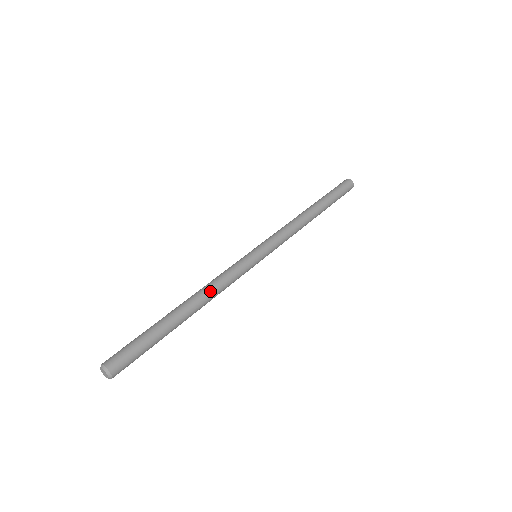
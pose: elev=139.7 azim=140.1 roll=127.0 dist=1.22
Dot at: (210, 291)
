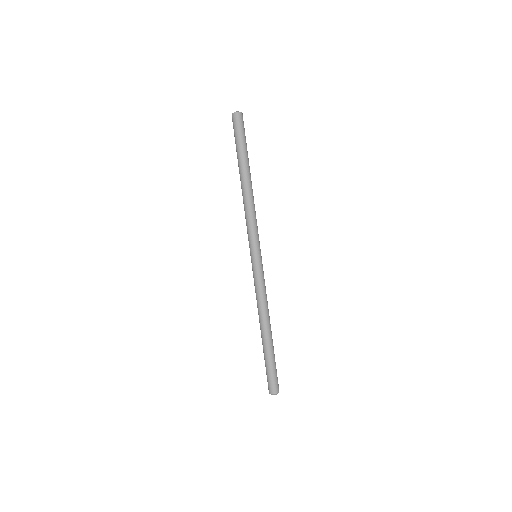
Dot at: (261, 310)
